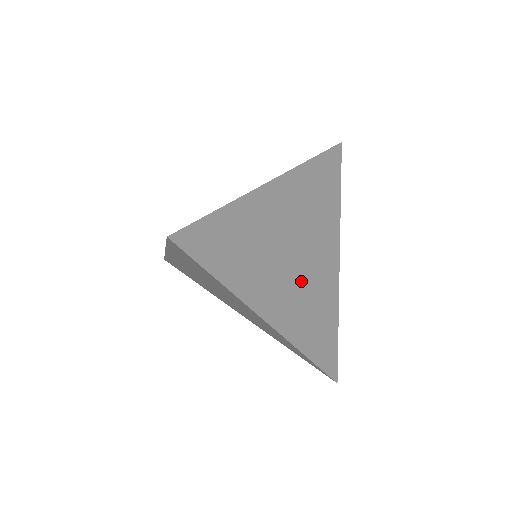
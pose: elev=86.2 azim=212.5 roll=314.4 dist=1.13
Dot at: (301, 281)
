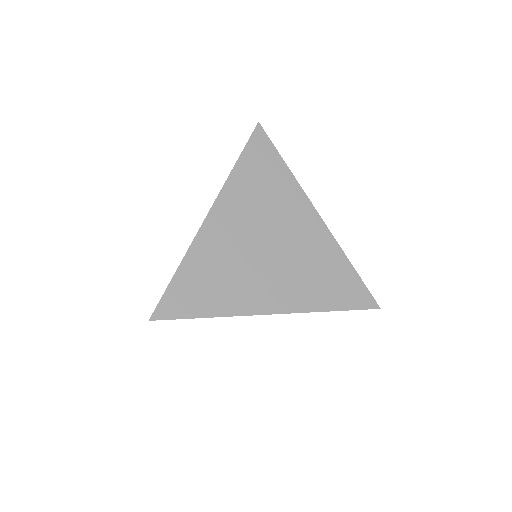
Dot at: (285, 262)
